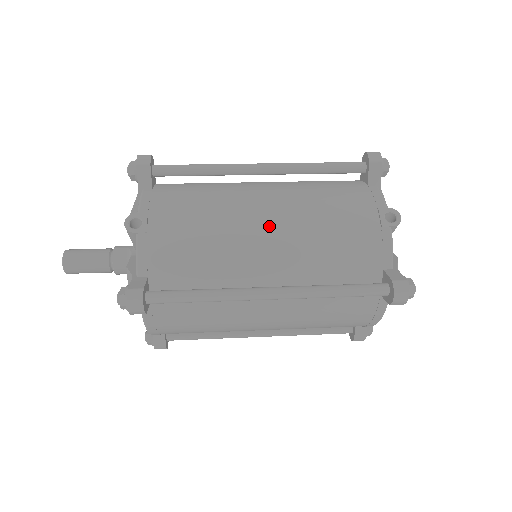
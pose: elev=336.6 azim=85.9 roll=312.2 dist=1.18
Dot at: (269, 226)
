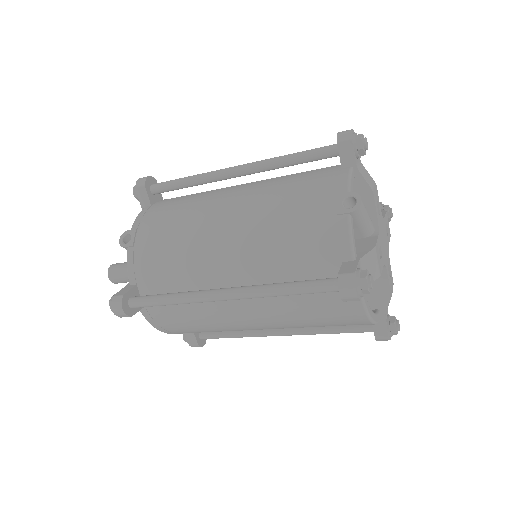
Dot at: (228, 228)
